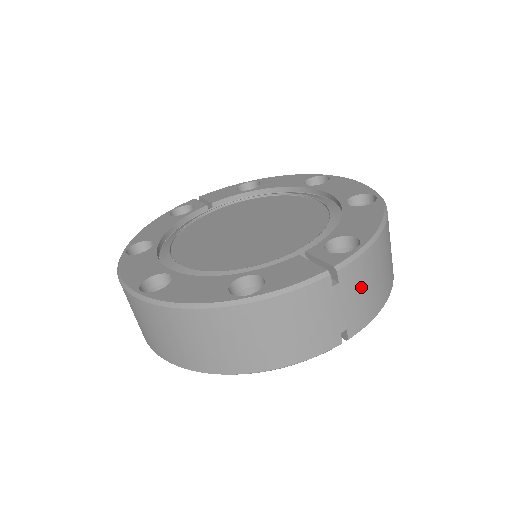
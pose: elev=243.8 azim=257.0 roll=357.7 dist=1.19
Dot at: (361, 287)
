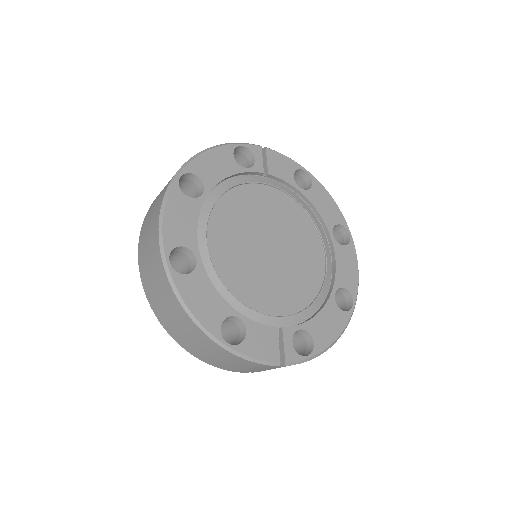
Dot at: occluded
